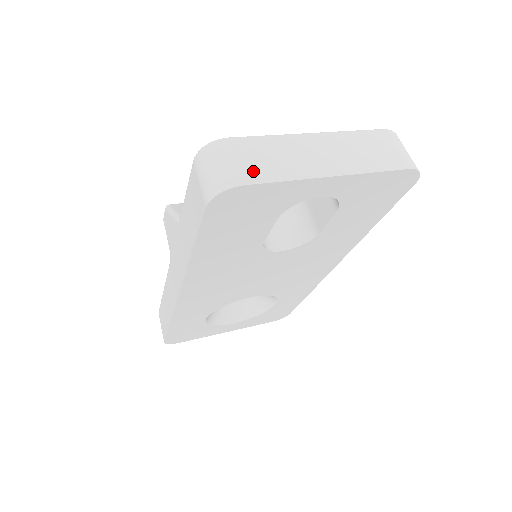
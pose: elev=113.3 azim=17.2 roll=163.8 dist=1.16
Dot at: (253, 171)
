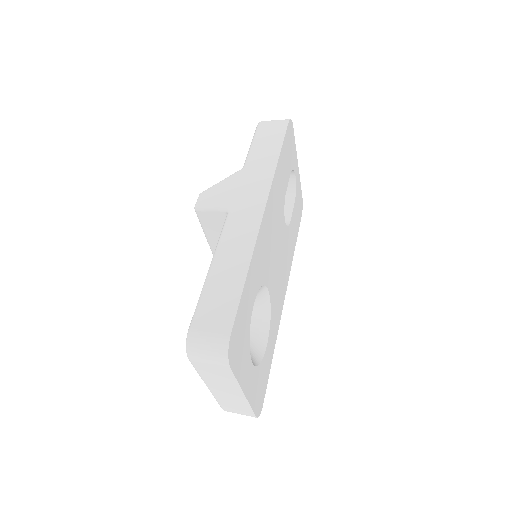
Dot at: occluded
